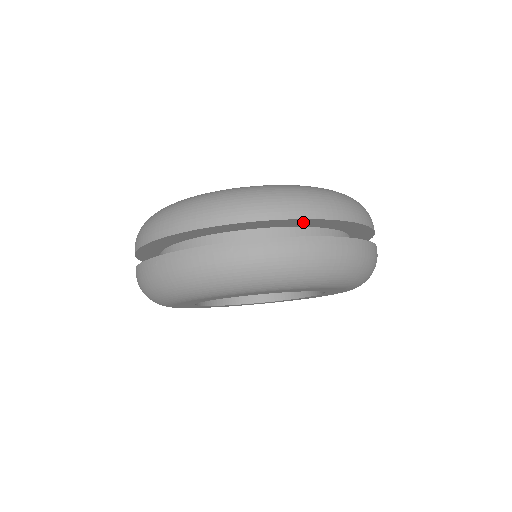
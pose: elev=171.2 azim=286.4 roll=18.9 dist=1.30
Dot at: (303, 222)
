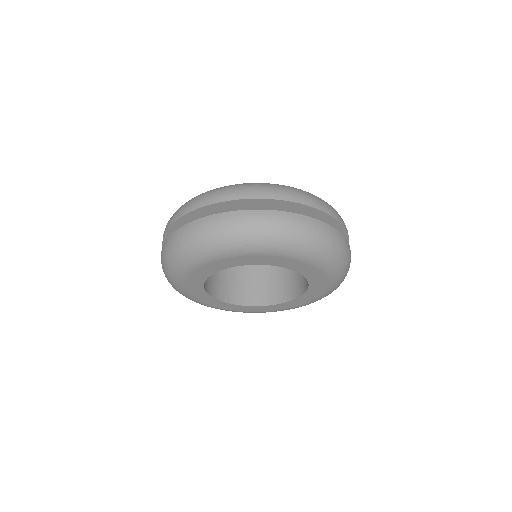
Dot at: (287, 206)
